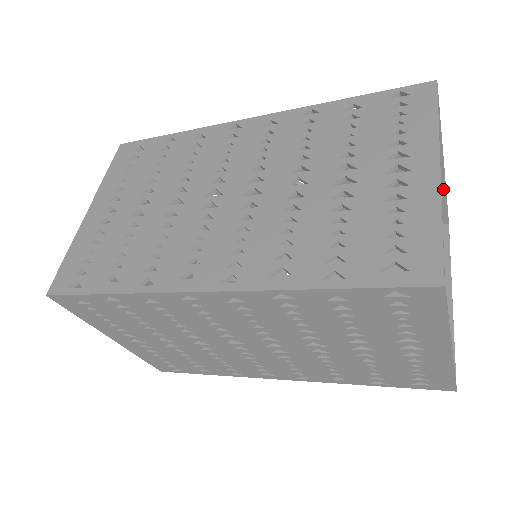
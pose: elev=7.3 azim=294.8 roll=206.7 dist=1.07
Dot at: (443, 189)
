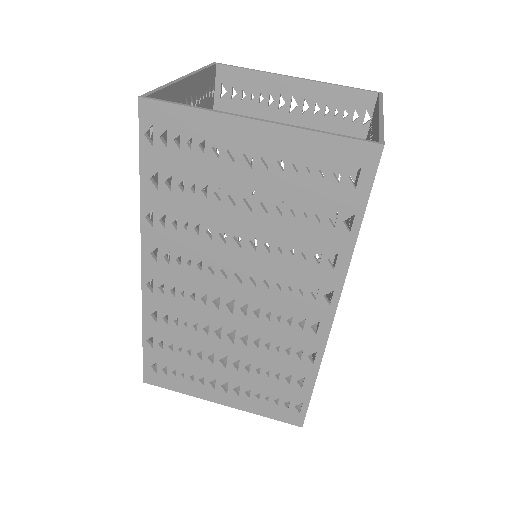
Dot at: (324, 86)
